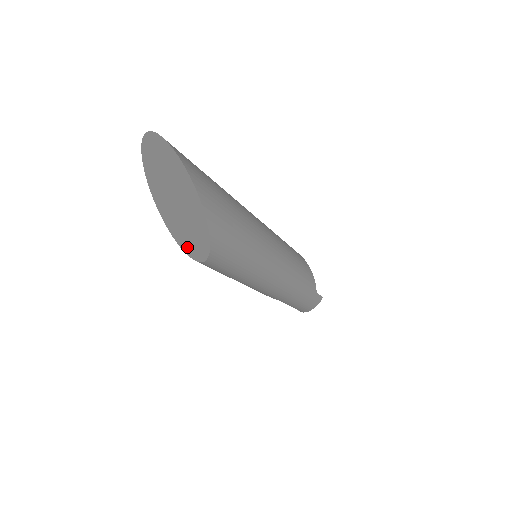
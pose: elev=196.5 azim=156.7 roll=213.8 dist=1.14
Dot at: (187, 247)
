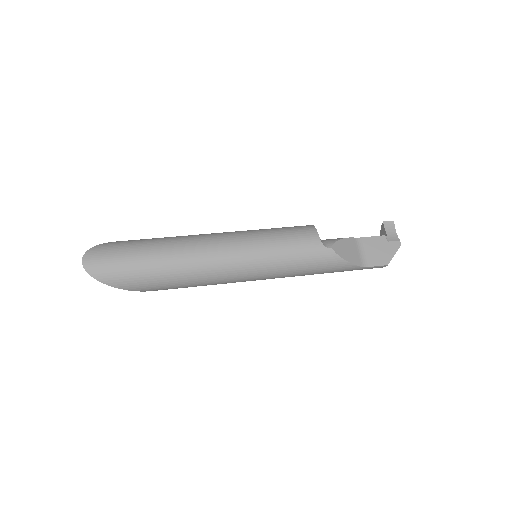
Dot at: occluded
